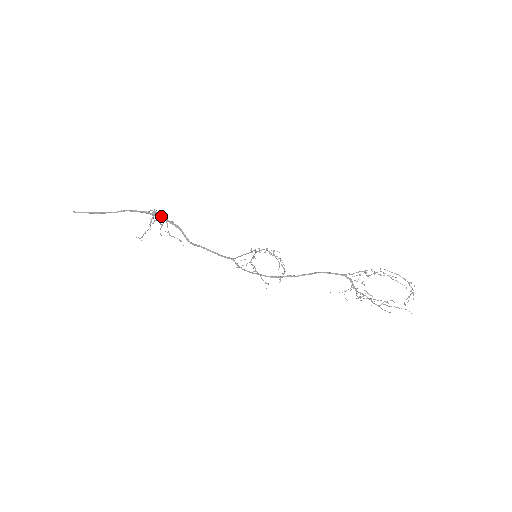
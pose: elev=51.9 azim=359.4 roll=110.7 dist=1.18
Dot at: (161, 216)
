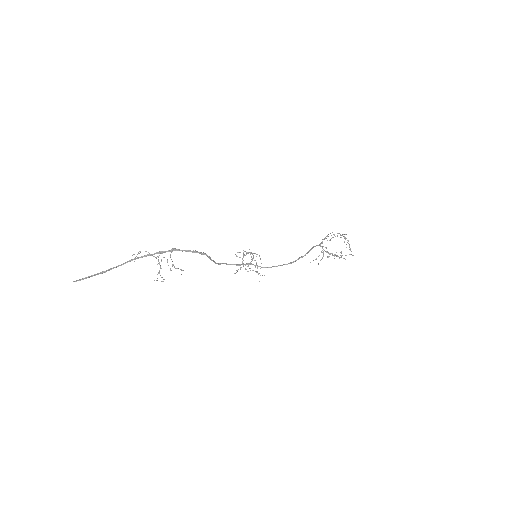
Dot at: (180, 250)
